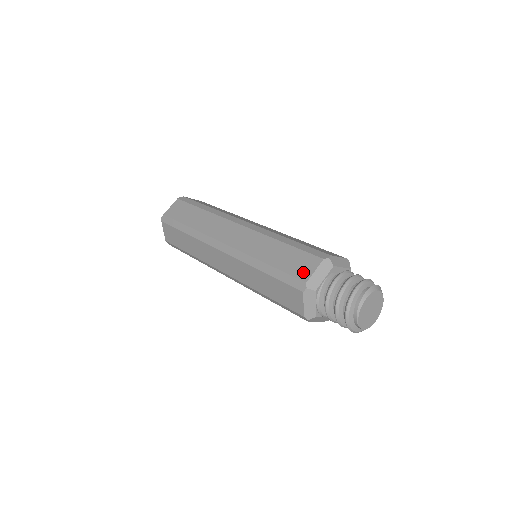
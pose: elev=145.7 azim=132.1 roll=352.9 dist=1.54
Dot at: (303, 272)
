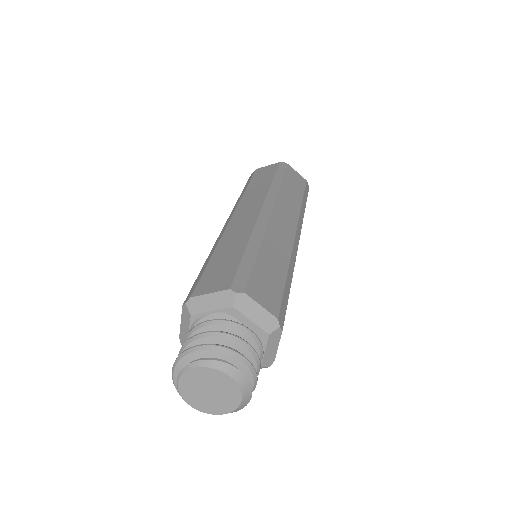
Dot at: (205, 286)
